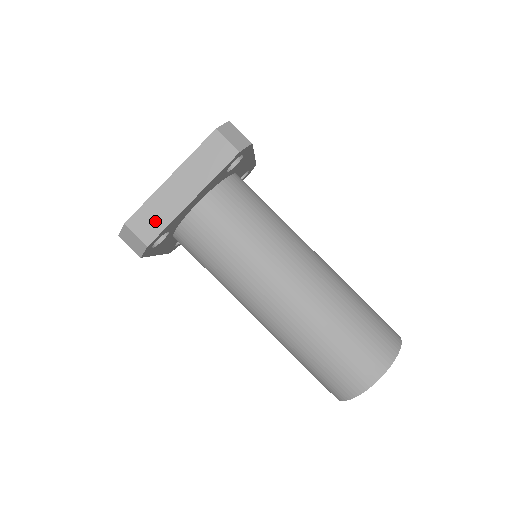
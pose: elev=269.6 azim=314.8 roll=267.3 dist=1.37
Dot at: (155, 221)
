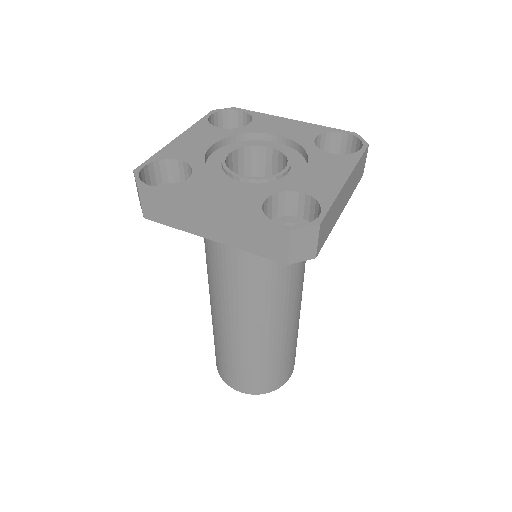
Dot at: (165, 214)
